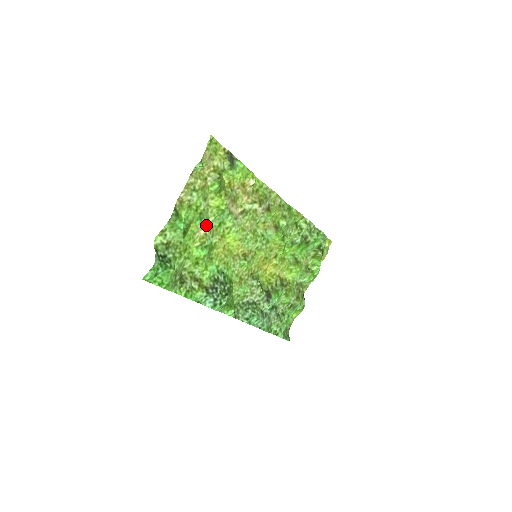
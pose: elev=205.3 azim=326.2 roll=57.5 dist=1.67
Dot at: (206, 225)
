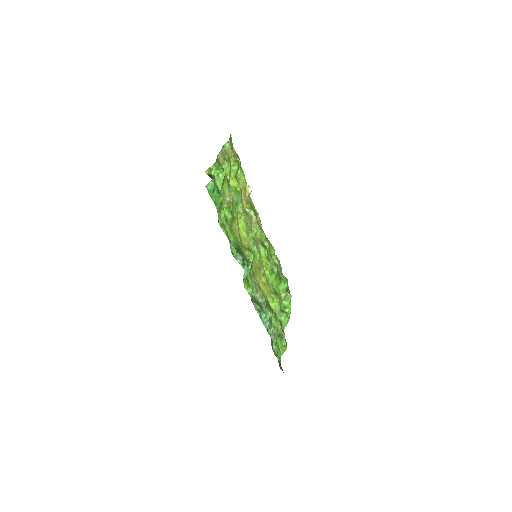
Dot at: (229, 196)
